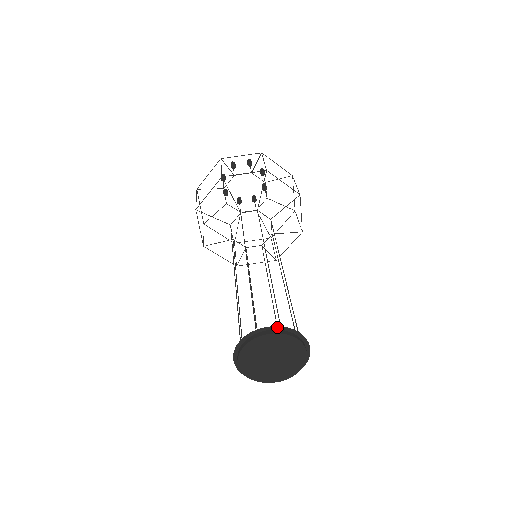
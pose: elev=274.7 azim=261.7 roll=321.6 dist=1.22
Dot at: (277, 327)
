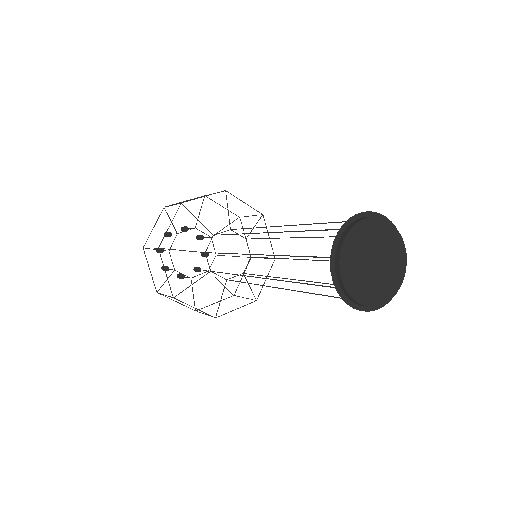
Dot at: (341, 229)
